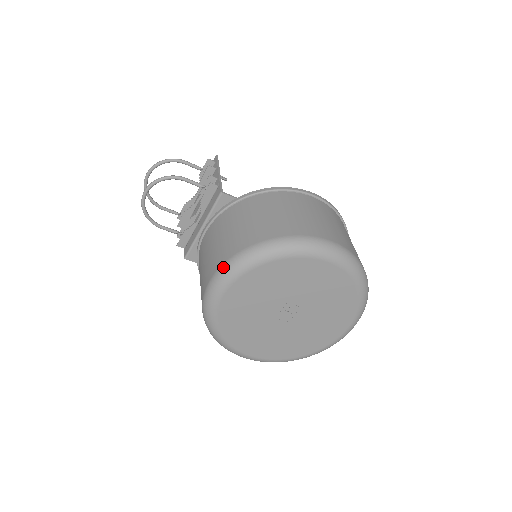
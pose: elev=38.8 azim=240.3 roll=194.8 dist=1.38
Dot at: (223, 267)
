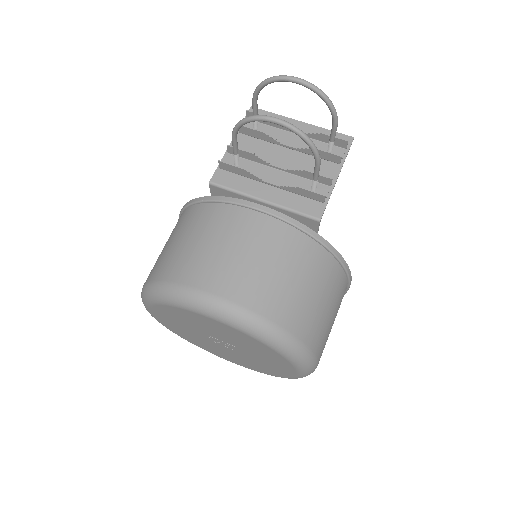
Dot at: (244, 312)
